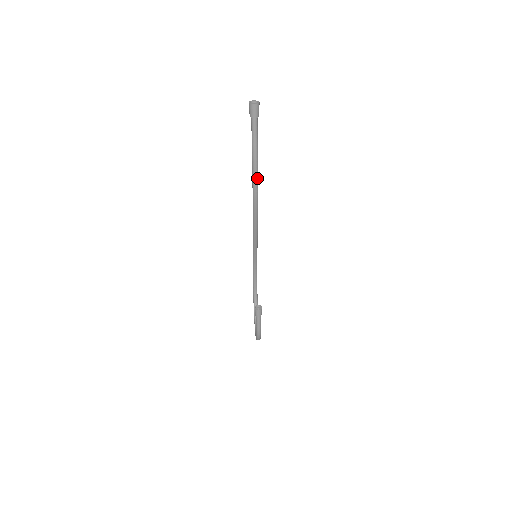
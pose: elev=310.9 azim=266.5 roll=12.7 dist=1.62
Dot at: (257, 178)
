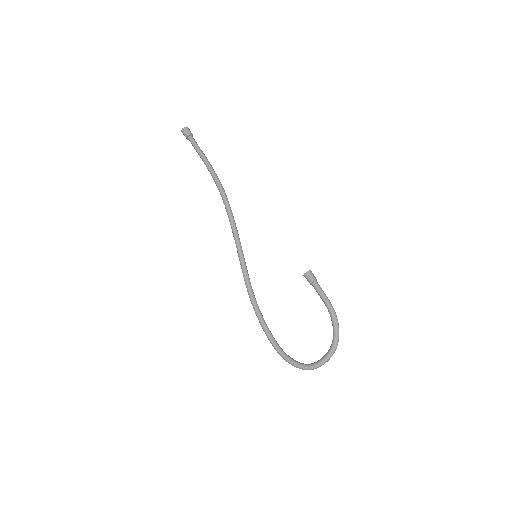
Dot at: (216, 175)
